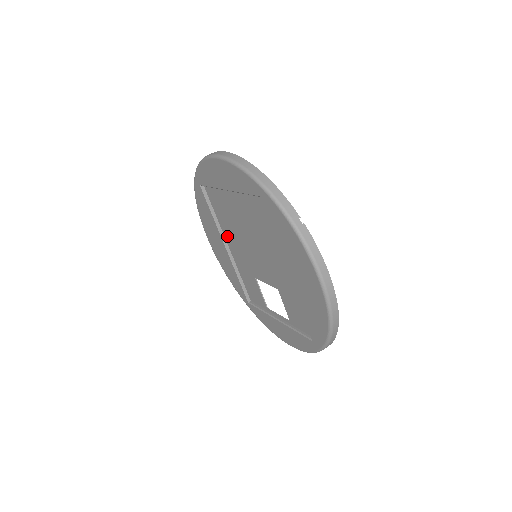
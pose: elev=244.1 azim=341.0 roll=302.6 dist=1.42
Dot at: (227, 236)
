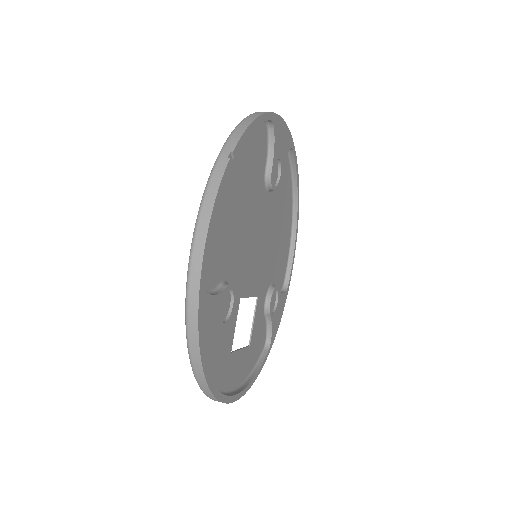
Dot at: (275, 246)
